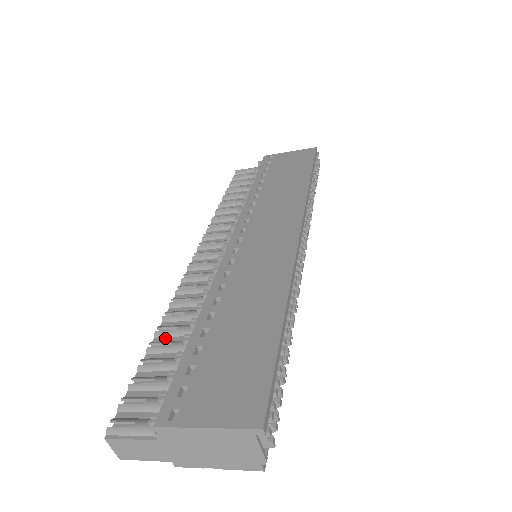
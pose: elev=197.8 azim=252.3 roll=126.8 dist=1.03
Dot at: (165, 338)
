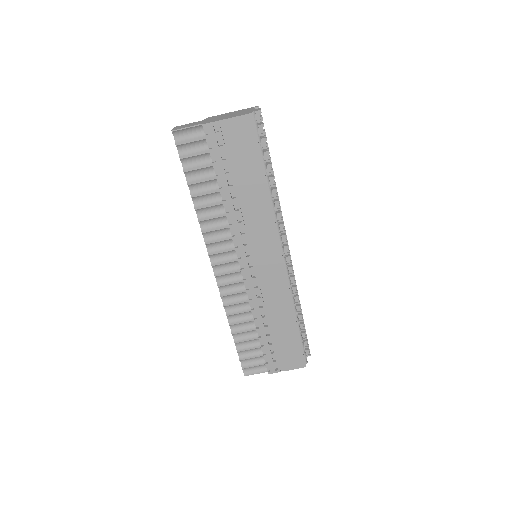
Dot at: occluded
